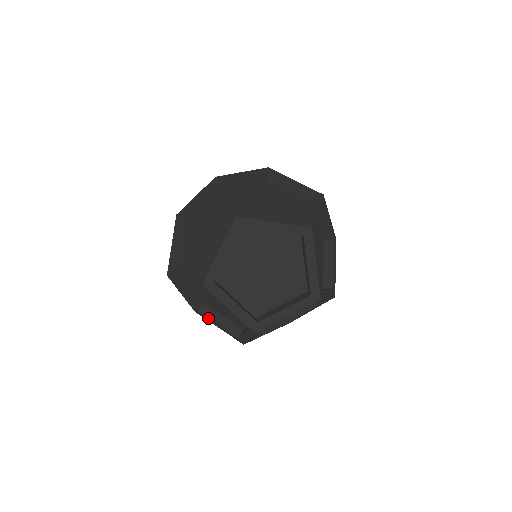
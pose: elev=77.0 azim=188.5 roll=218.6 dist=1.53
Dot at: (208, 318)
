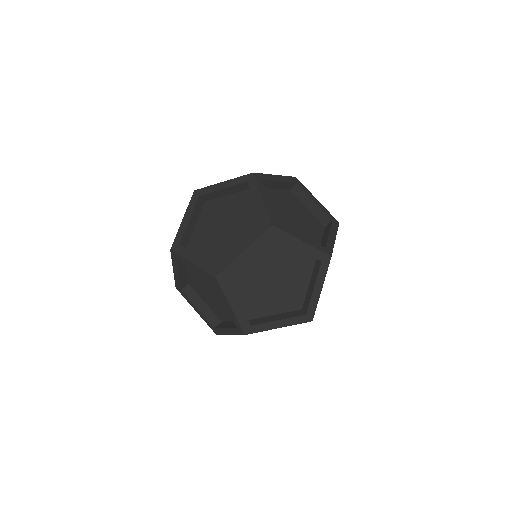
Dot at: (265, 322)
